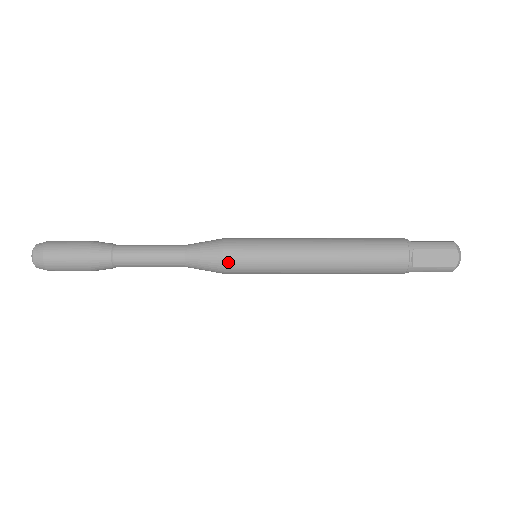
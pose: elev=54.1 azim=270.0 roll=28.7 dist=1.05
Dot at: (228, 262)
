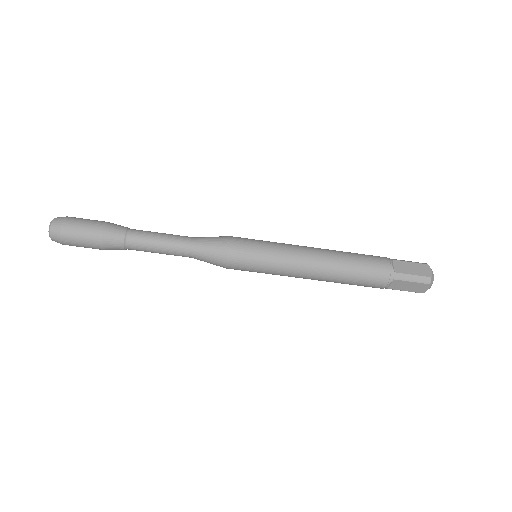
Dot at: (230, 267)
